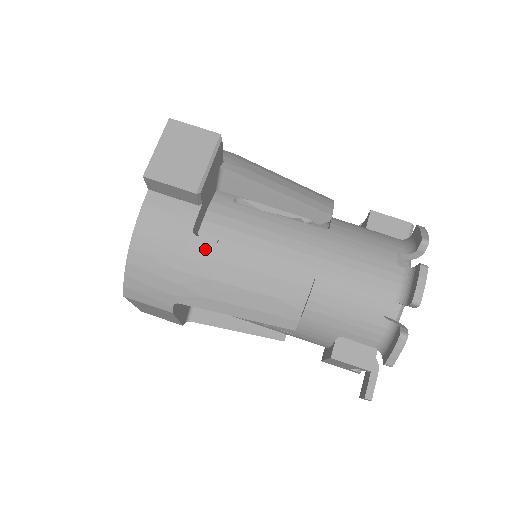
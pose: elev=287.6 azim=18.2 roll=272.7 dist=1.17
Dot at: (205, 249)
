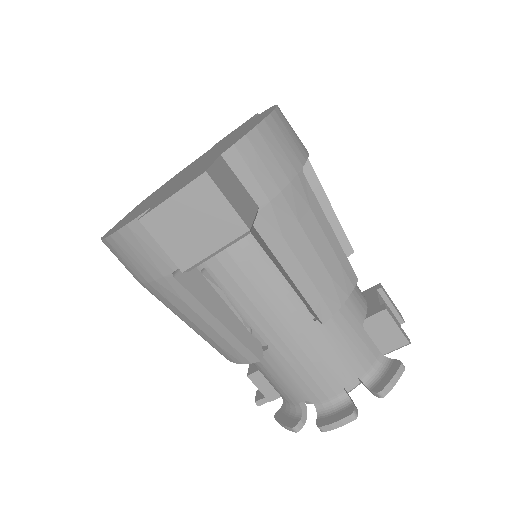
Dot at: (177, 289)
